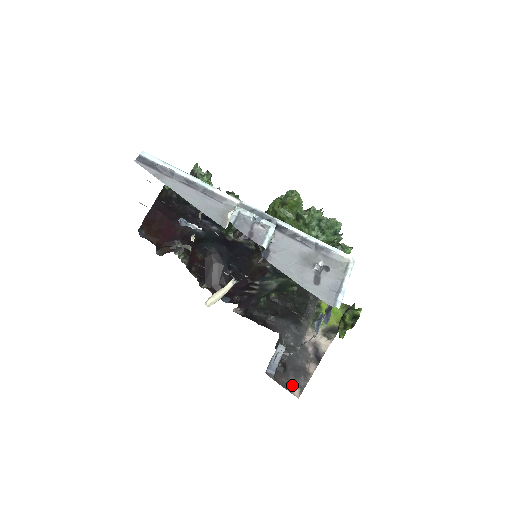
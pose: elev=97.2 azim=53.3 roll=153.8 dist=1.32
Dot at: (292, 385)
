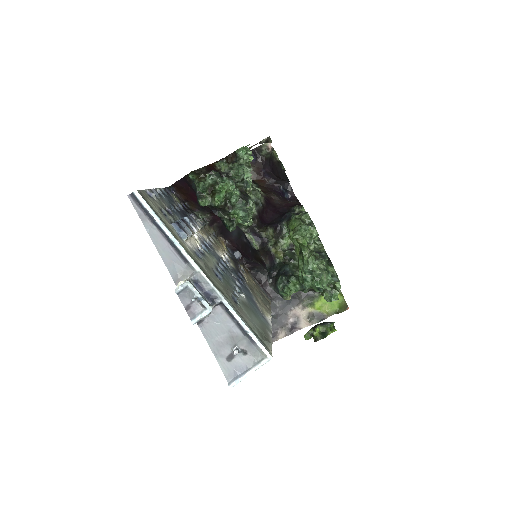
Dot at: occluded
